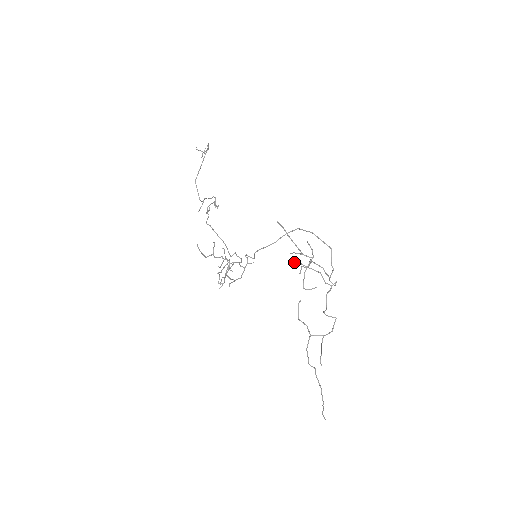
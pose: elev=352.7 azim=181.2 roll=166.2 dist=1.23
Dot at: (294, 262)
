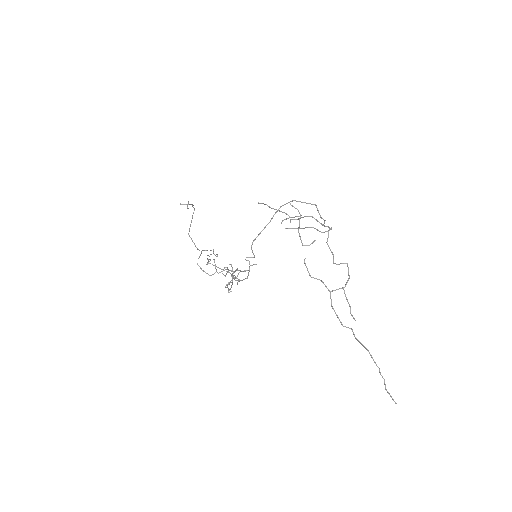
Dot at: occluded
